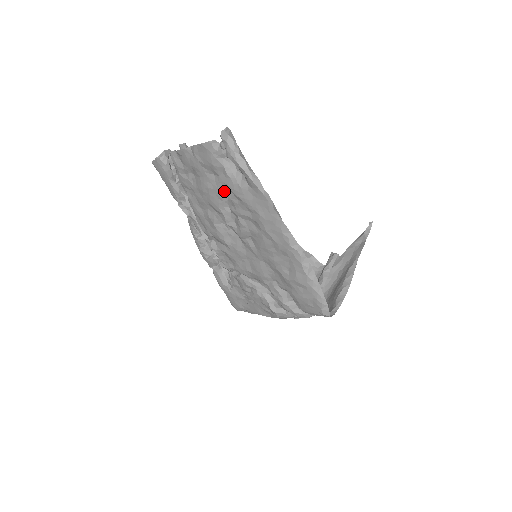
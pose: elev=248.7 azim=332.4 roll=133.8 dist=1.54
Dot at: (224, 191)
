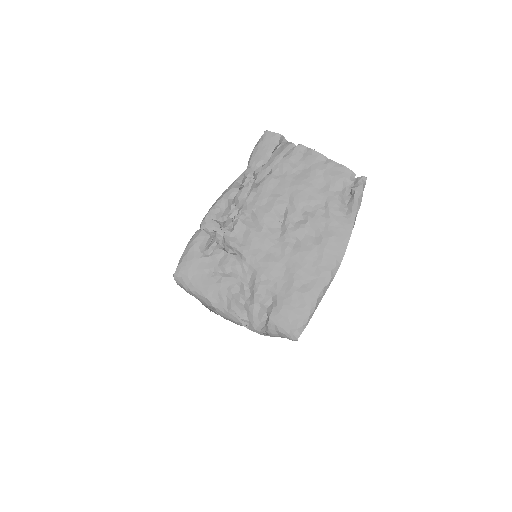
Dot at: (319, 200)
